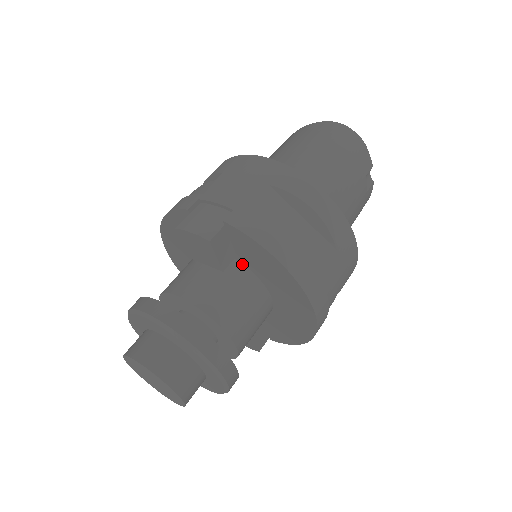
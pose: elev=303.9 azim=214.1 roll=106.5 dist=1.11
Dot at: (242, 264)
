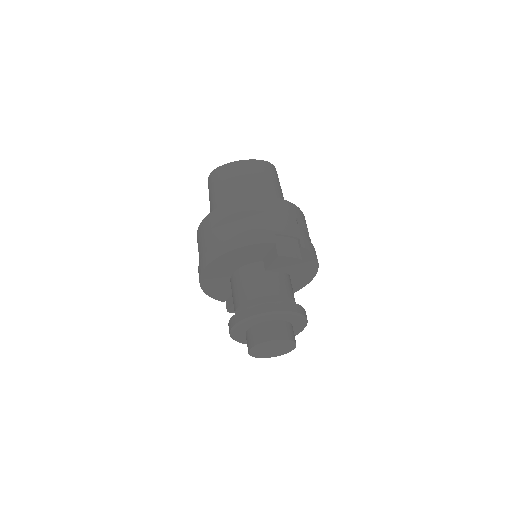
Dot at: occluded
